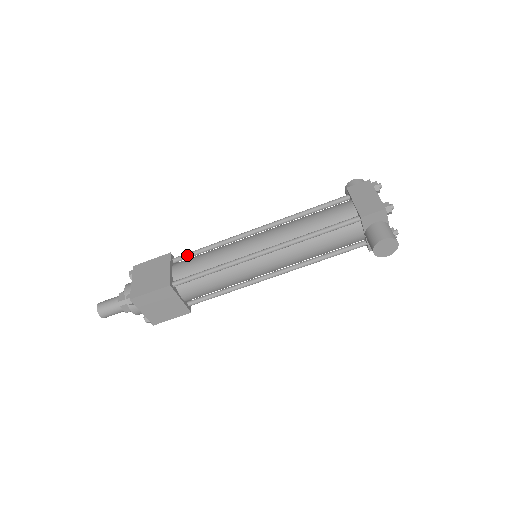
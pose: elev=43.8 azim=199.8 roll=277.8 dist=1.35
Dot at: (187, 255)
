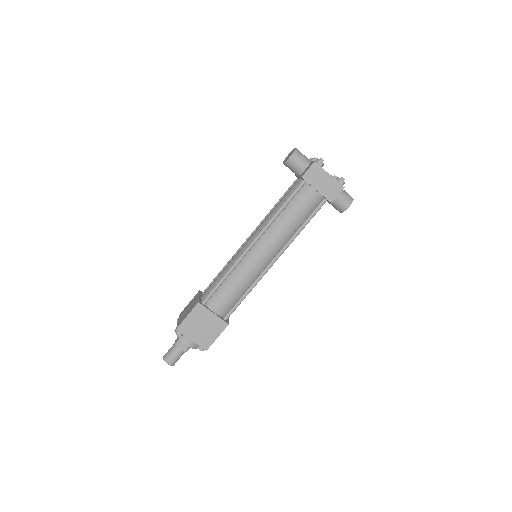
Dot at: (212, 294)
